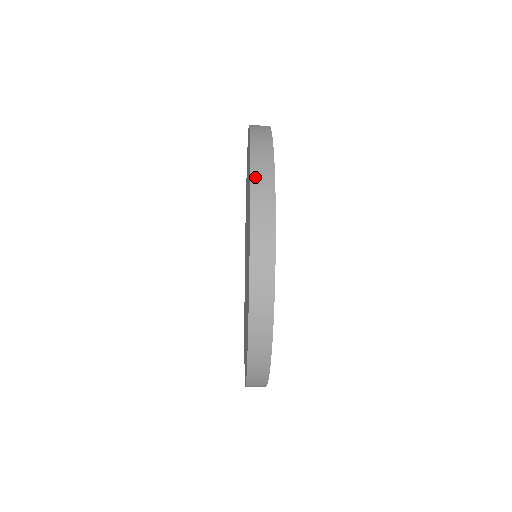
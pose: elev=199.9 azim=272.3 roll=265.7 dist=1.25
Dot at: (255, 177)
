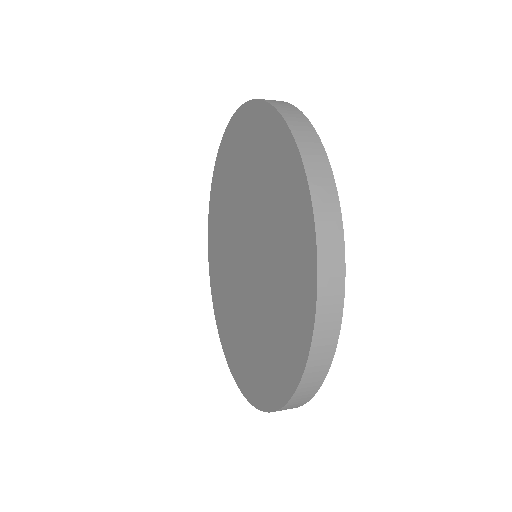
Dot at: (313, 181)
